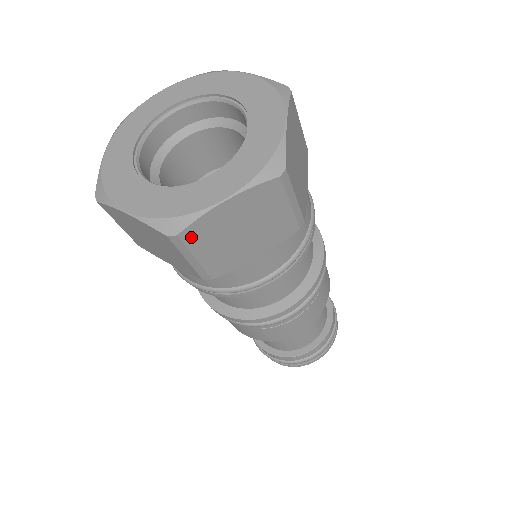
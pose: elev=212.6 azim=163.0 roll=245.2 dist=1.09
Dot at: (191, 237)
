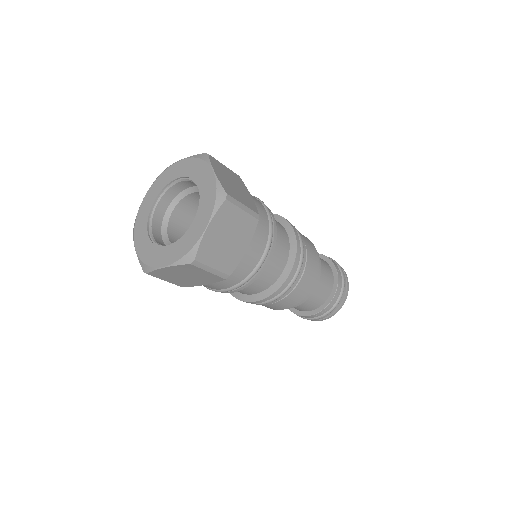
Dot at: (202, 257)
